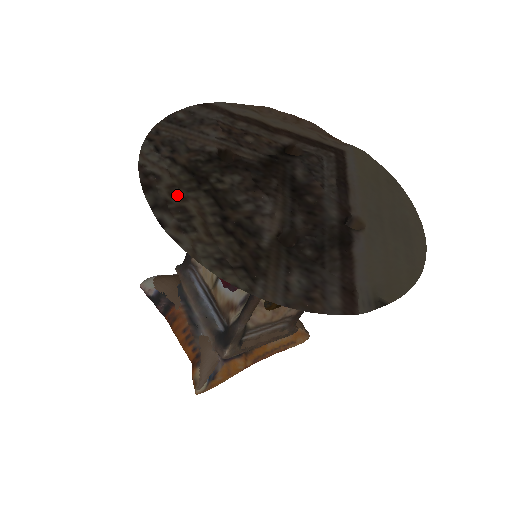
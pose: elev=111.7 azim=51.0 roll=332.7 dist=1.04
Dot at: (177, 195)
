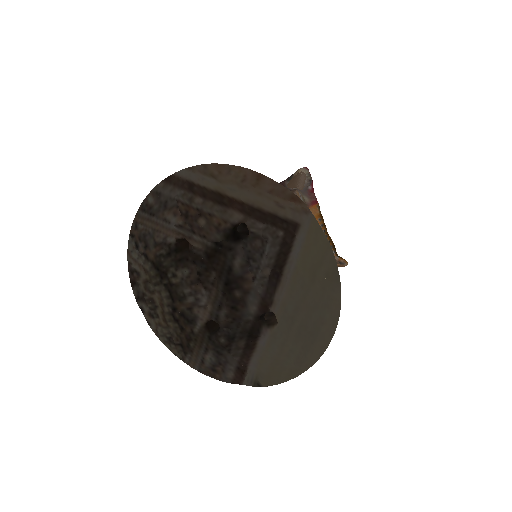
Dot at: (149, 289)
